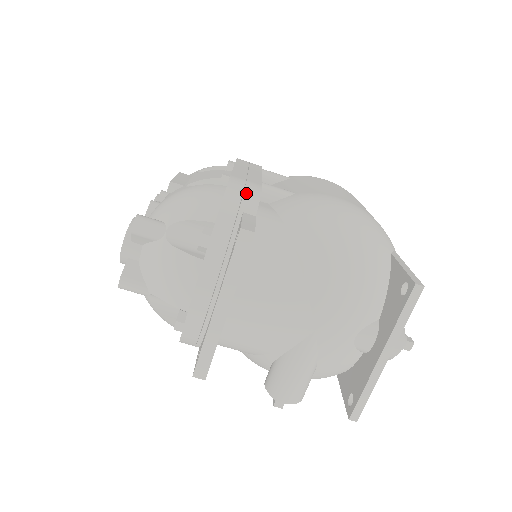
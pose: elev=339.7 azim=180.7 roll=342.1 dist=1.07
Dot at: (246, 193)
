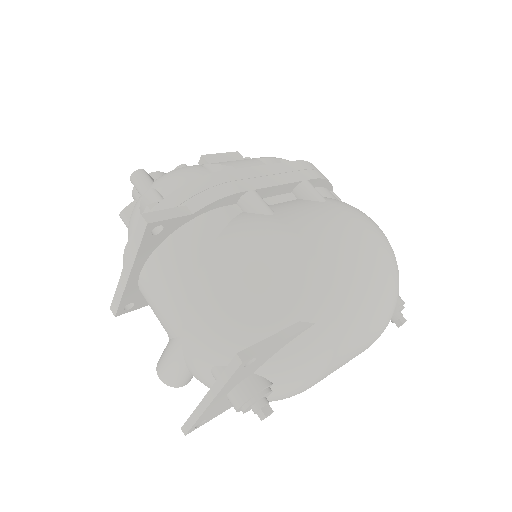
Dot at: (208, 191)
